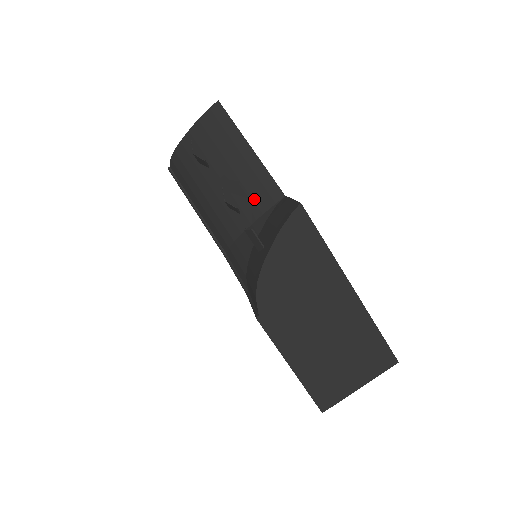
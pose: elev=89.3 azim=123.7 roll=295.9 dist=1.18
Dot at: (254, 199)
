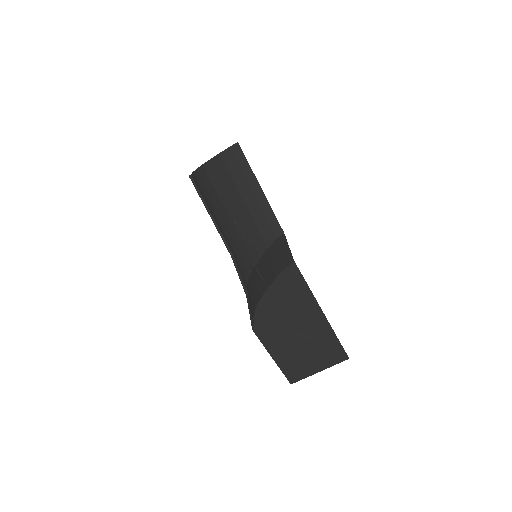
Dot at: (259, 229)
